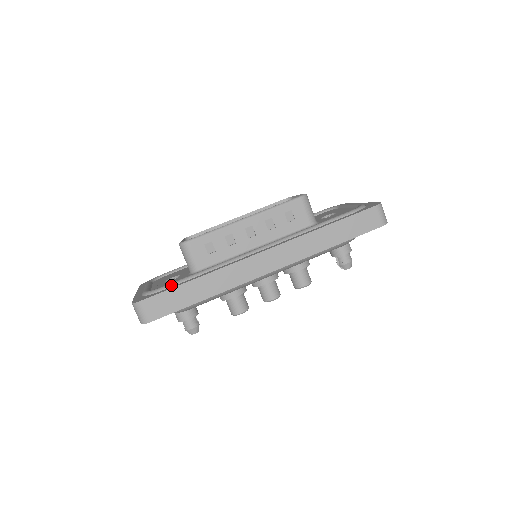
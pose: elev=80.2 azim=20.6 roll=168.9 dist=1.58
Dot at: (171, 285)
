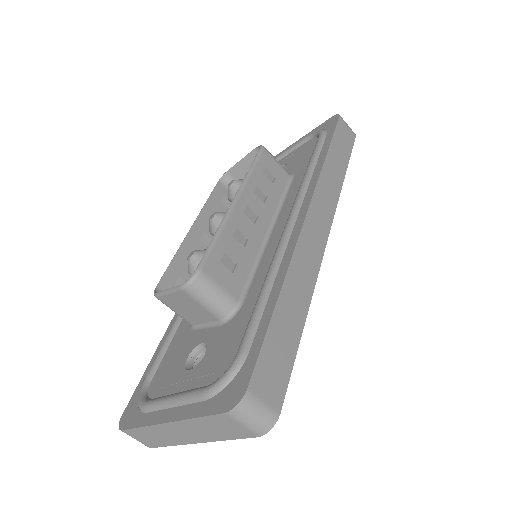
Dot at: (251, 336)
